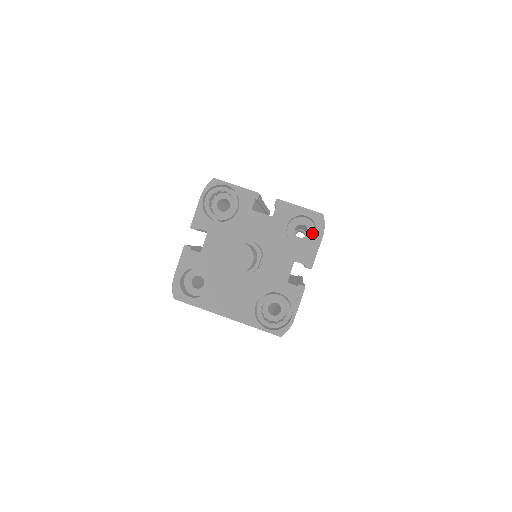
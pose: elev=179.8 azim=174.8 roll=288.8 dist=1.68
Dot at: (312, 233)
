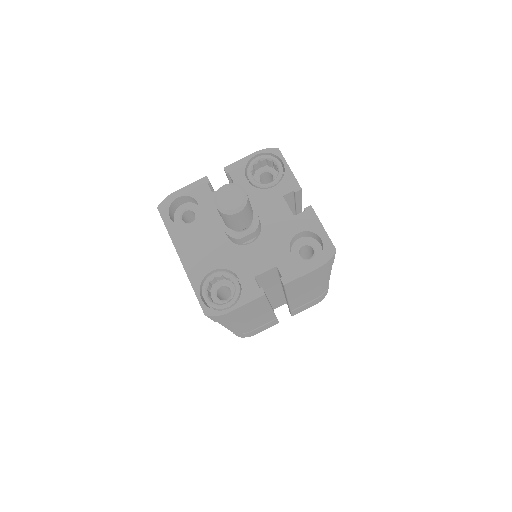
Dot at: occluded
